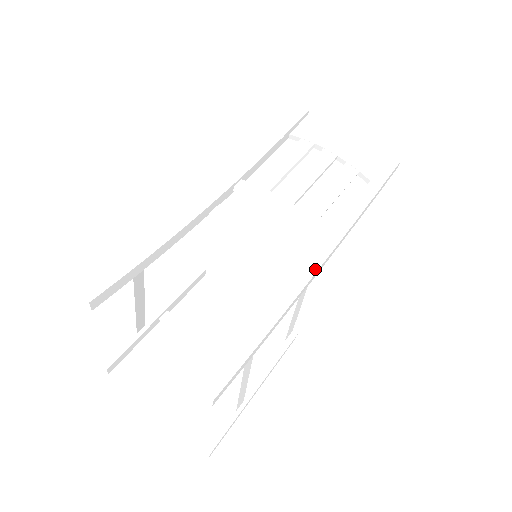
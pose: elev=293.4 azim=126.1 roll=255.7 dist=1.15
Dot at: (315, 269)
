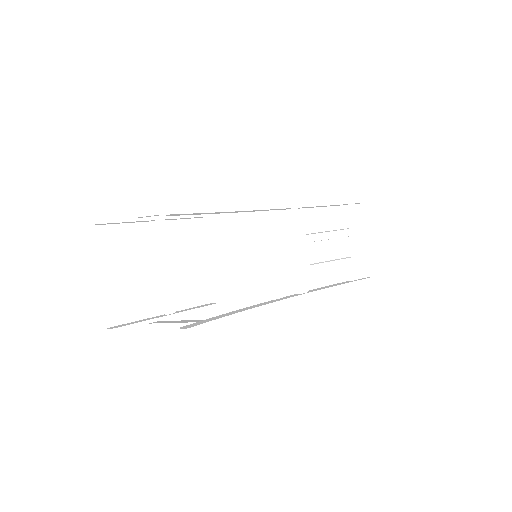
Dot at: (286, 308)
